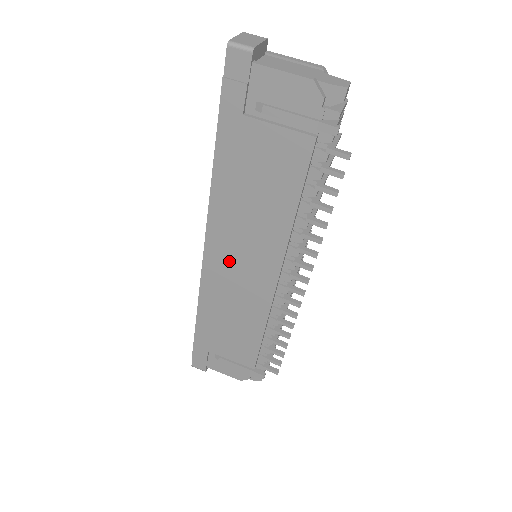
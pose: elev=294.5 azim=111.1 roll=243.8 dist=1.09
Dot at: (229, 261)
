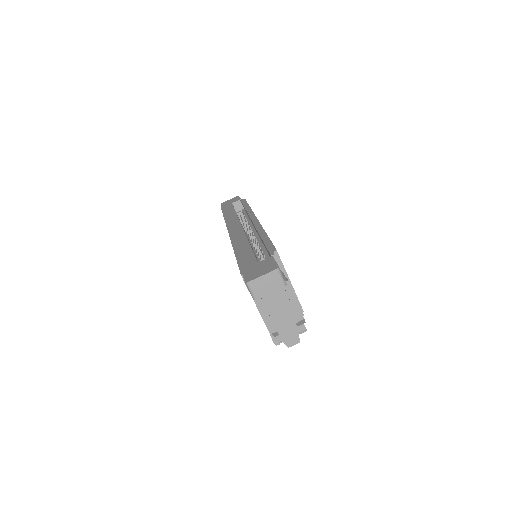
Dot at: occluded
